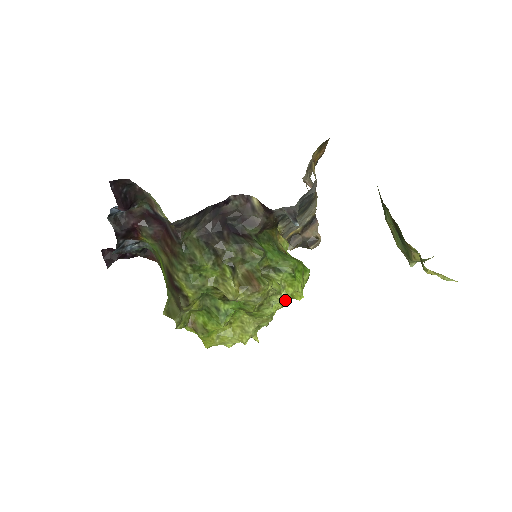
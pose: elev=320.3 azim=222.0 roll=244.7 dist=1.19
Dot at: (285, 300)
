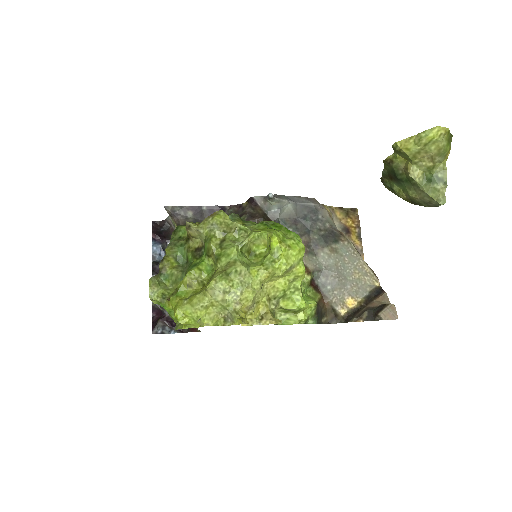
Dot at: (268, 261)
